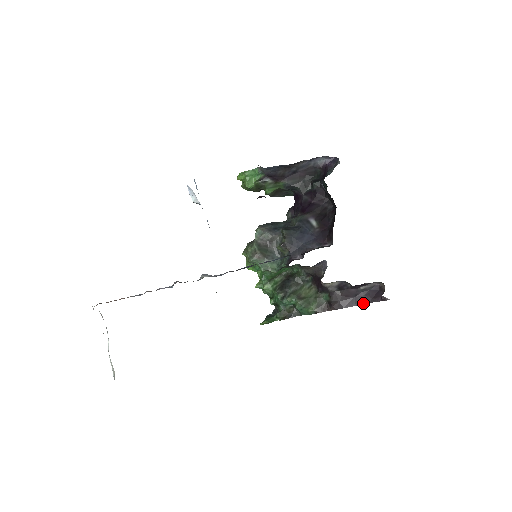
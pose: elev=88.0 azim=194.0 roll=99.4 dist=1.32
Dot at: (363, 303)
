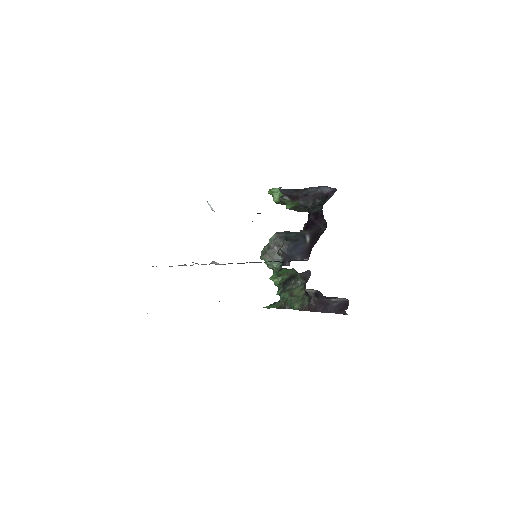
Dot at: (331, 312)
